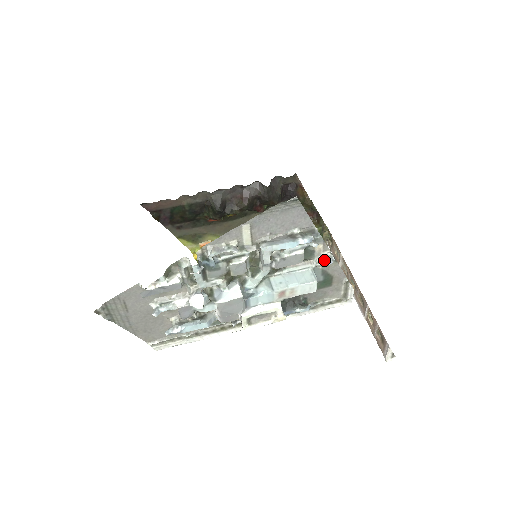
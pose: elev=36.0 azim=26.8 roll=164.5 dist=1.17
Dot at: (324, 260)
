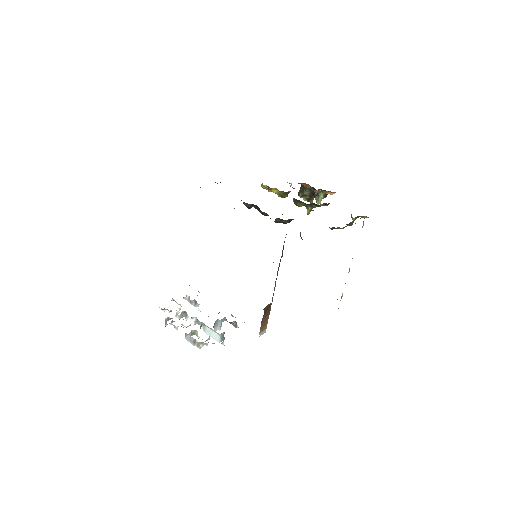
Dot at: occluded
